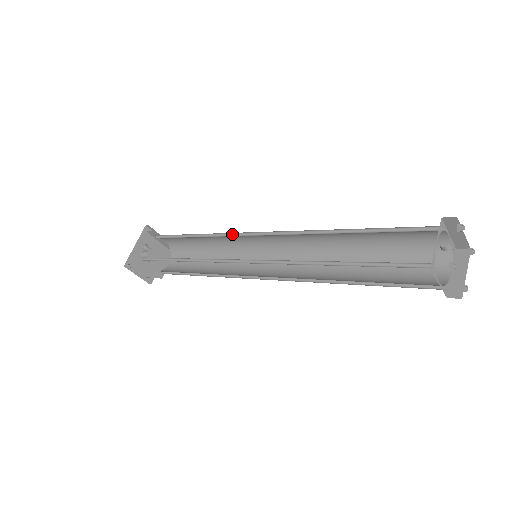
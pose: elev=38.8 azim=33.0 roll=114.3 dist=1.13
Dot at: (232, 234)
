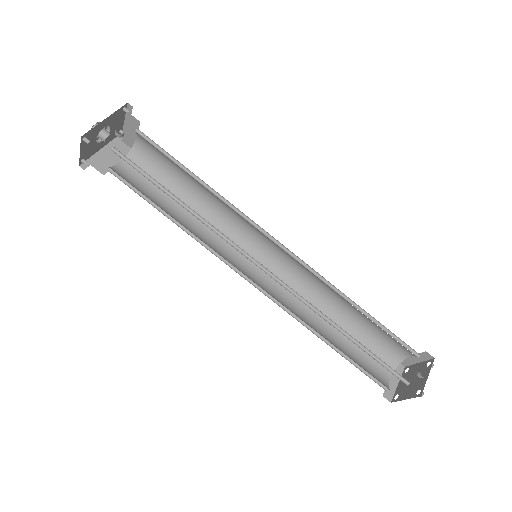
Dot at: (246, 217)
